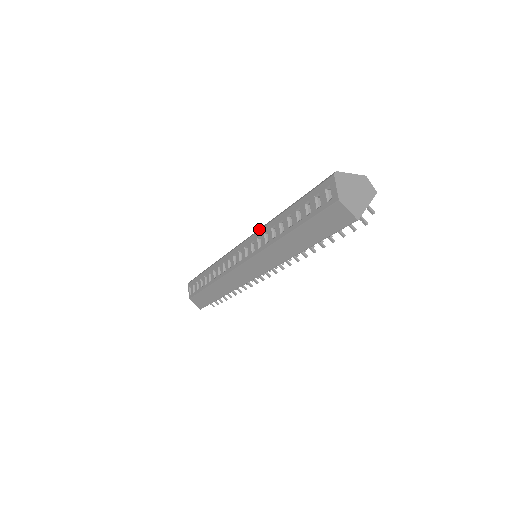
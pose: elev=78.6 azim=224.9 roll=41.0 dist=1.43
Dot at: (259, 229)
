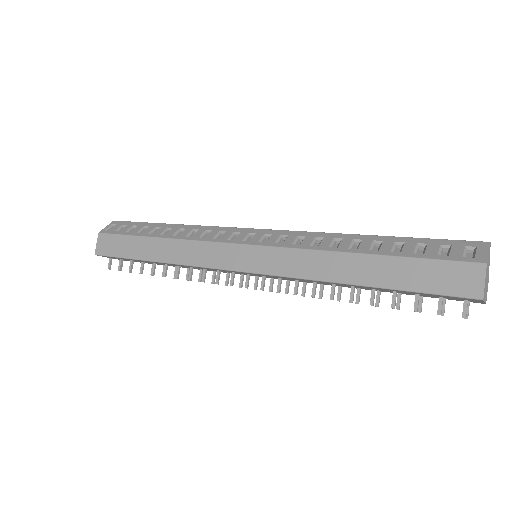
Dot at: occluded
